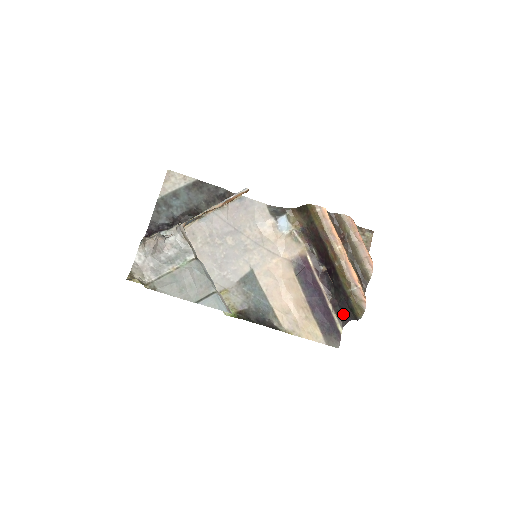
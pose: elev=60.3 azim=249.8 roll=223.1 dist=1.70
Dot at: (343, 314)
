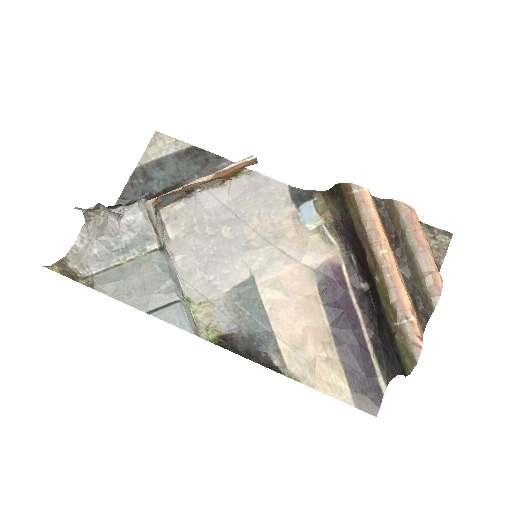
Dot at: (388, 362)
